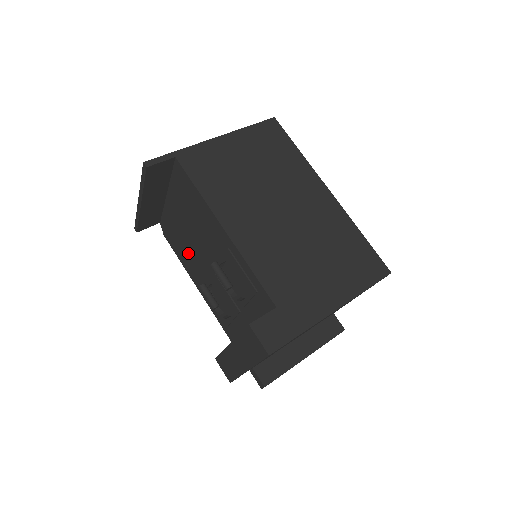
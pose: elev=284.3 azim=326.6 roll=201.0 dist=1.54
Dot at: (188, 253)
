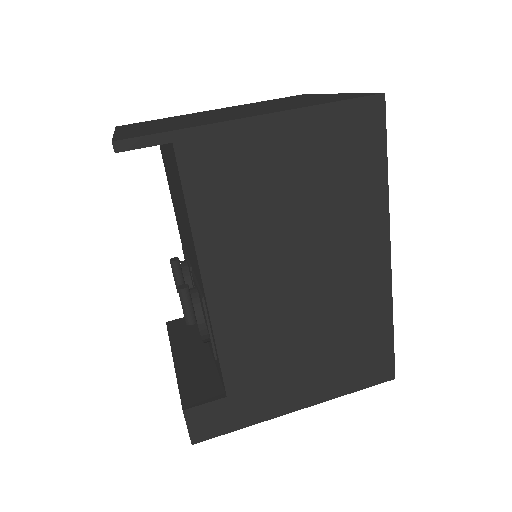
Dot at: occluded
